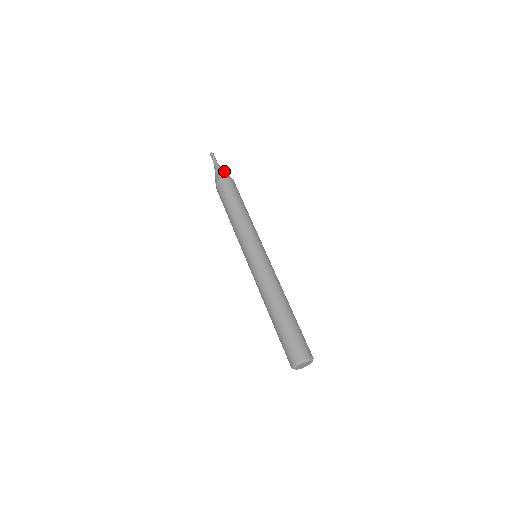
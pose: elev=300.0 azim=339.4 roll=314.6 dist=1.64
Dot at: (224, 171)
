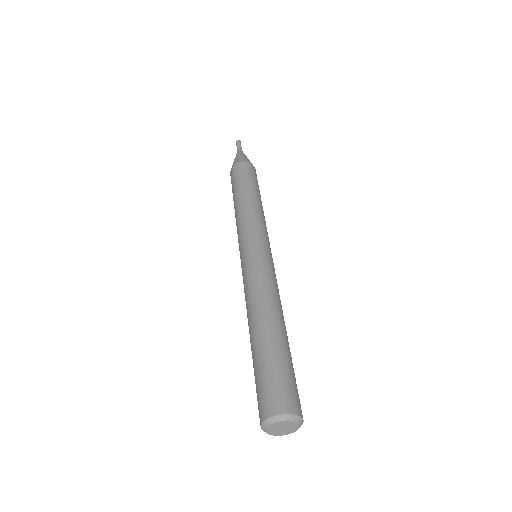
Dot at: (237, 157)
